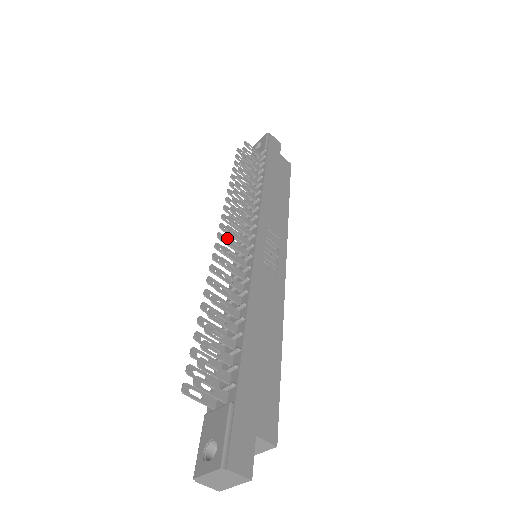
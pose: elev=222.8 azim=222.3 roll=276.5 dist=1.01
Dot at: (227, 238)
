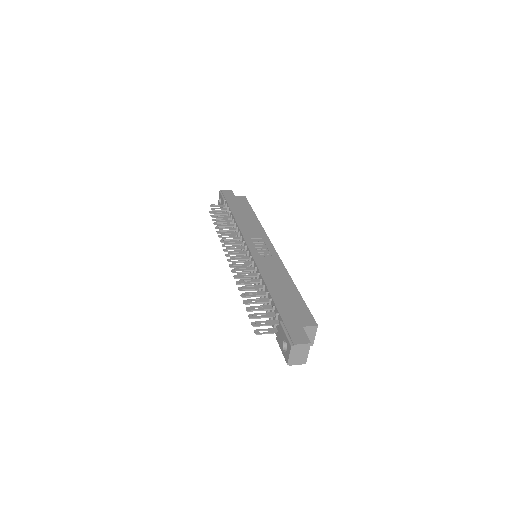
Dot at: (232, 258)
